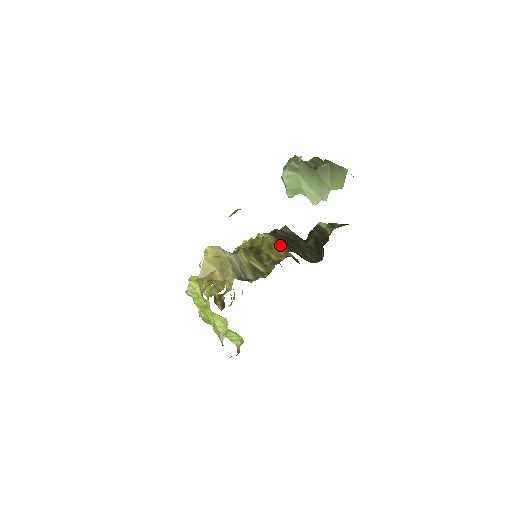
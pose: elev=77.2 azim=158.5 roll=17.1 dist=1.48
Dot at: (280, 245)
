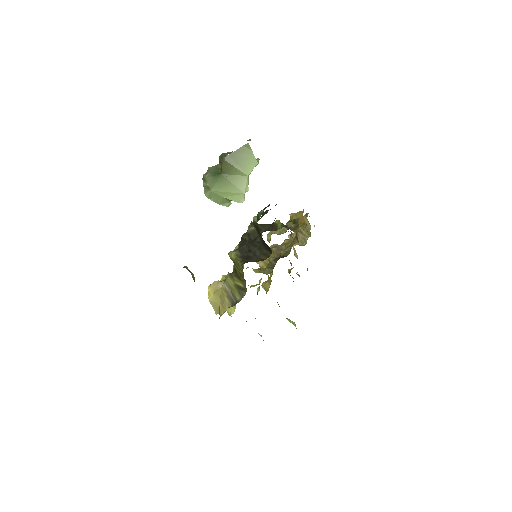
Dot at: (238, 261)
